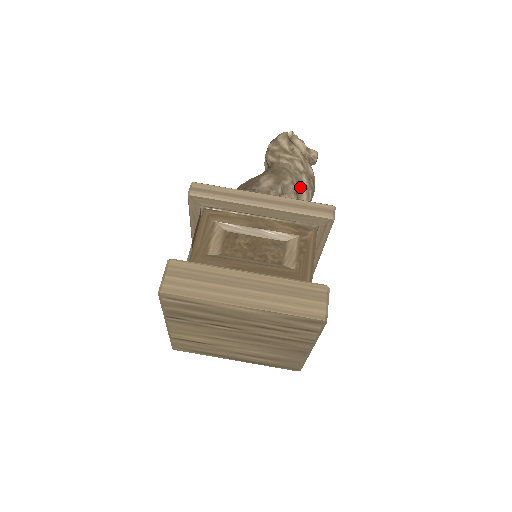
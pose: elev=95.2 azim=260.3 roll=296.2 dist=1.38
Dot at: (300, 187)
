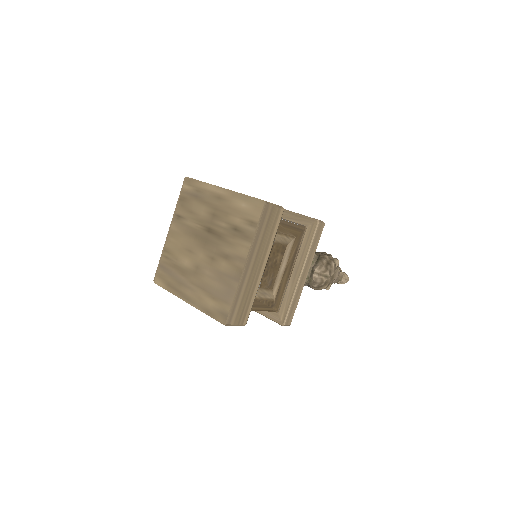
Dot at: (318, 261)
